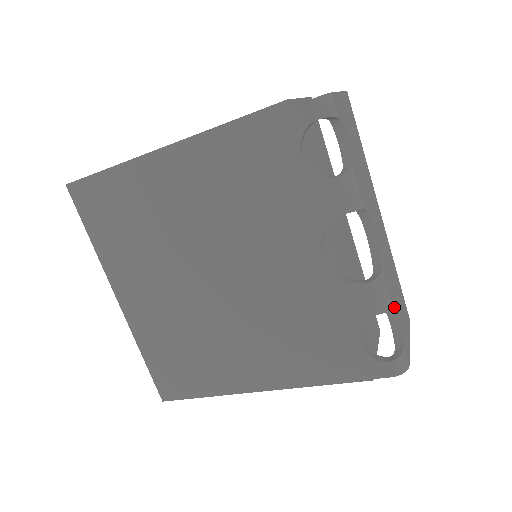
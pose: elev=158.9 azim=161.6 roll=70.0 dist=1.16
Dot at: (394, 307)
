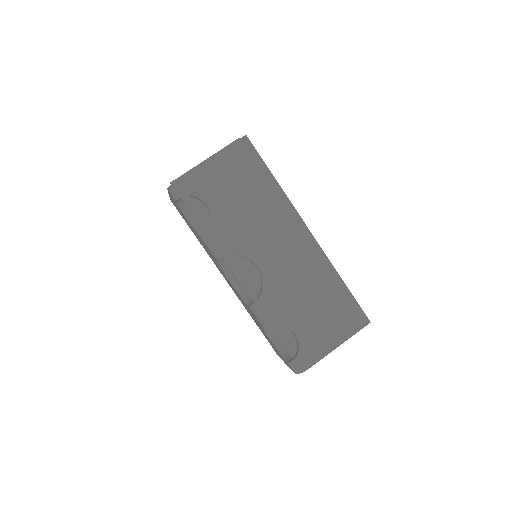
Dot at: (286, 323)
